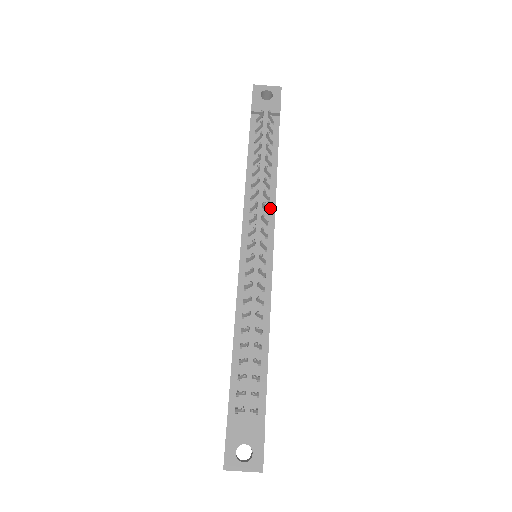
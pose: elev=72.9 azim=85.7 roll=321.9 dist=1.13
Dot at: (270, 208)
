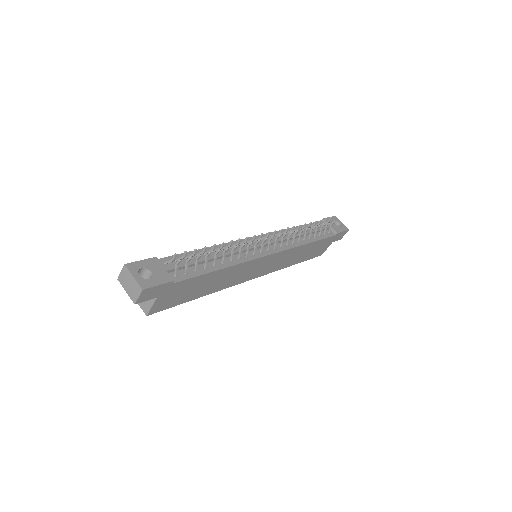
Dot at: (290, 245)
